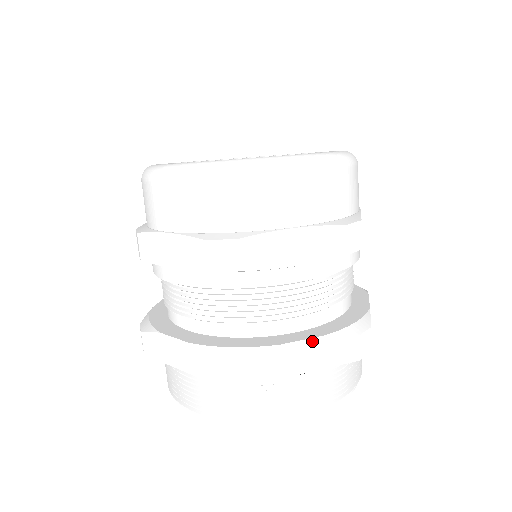
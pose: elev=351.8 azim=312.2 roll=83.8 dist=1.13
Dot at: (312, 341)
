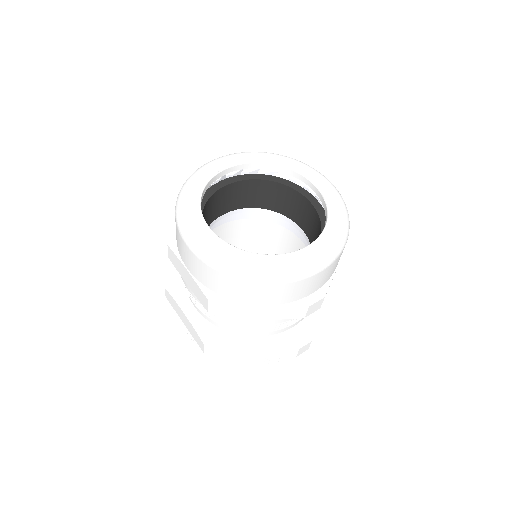
Dot at: occluded
